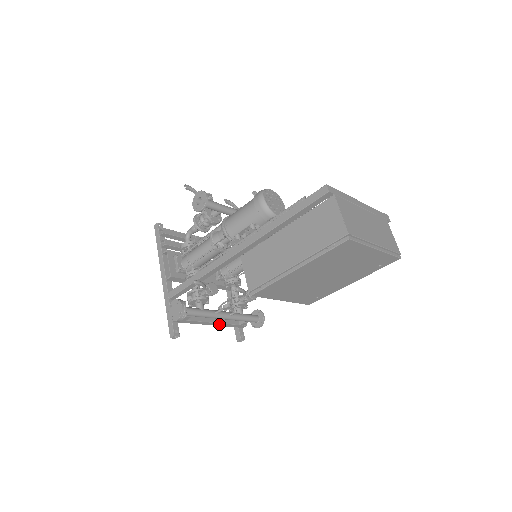
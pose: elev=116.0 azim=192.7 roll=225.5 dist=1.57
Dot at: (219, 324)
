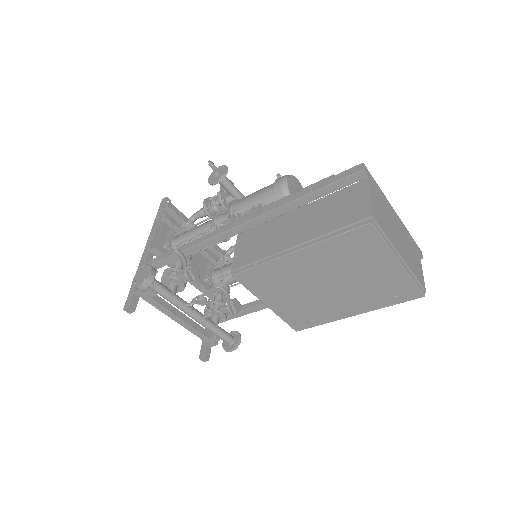
Dot at: (186, 325)
